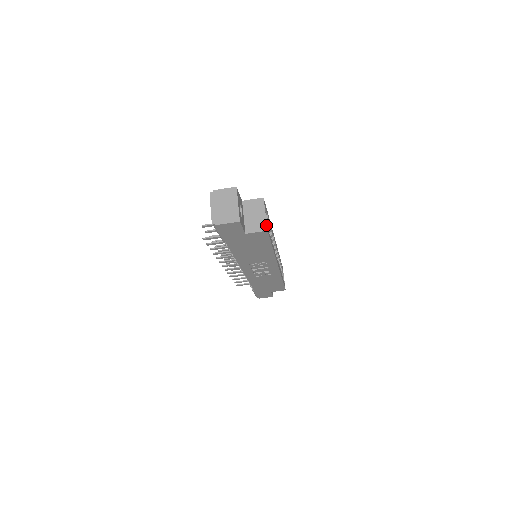
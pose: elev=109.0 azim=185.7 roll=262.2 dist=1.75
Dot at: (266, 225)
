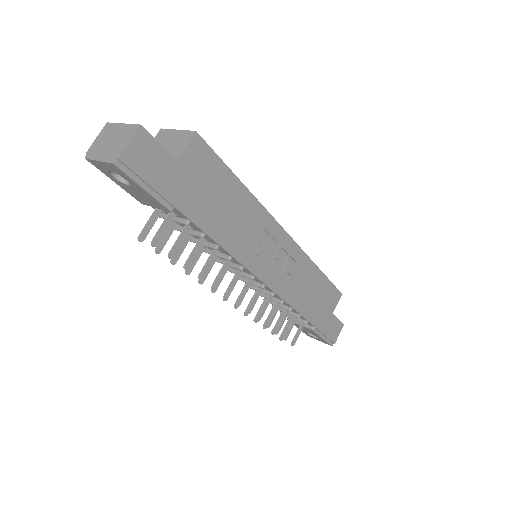
Dot at: (189, 131)
